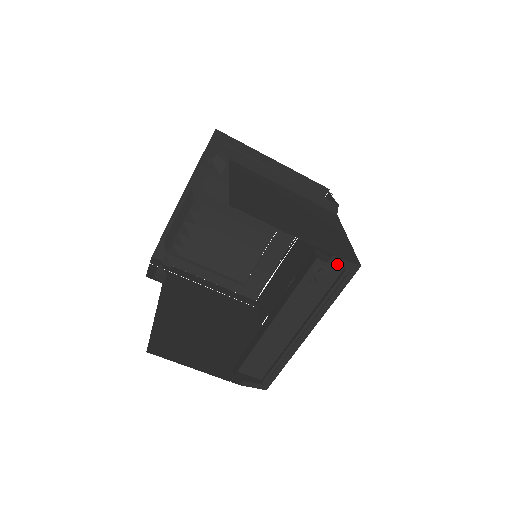
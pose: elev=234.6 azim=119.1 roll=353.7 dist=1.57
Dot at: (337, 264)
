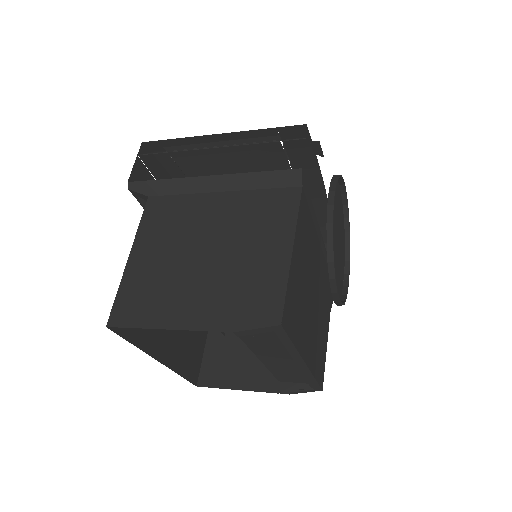
Dot at: (250, 333)
